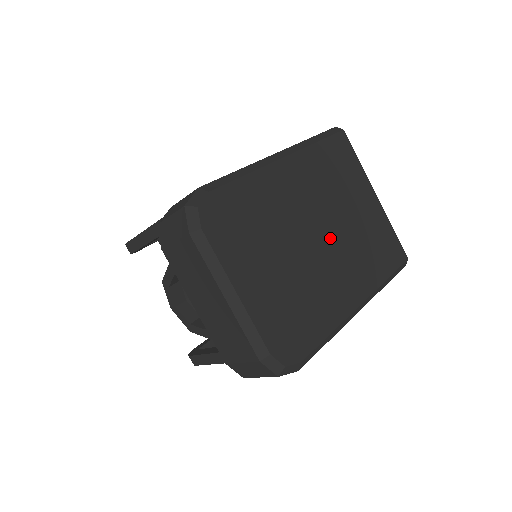
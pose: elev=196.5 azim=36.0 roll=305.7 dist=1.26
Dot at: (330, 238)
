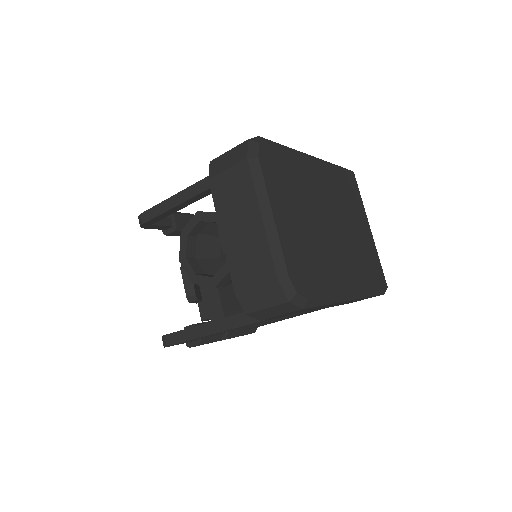
Dot at: (338, 231)
